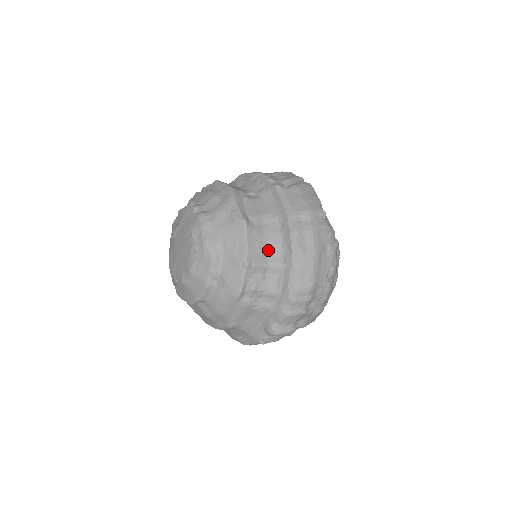
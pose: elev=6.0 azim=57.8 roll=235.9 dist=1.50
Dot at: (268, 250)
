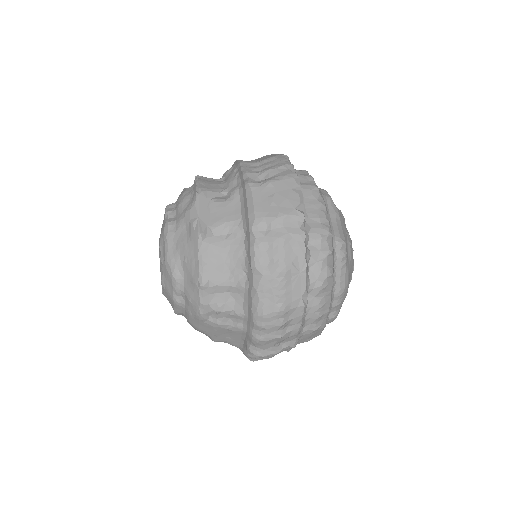
Dot at: (230, 266)
